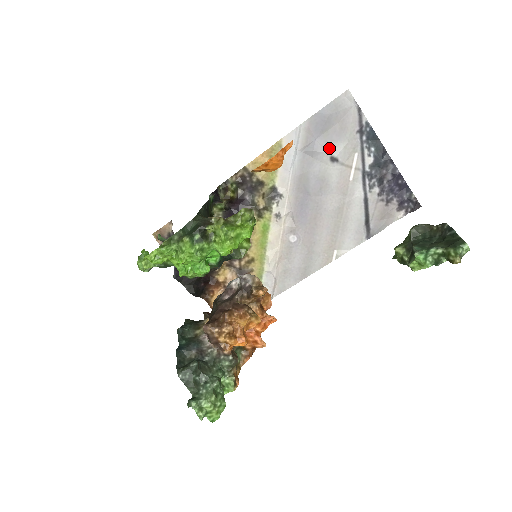
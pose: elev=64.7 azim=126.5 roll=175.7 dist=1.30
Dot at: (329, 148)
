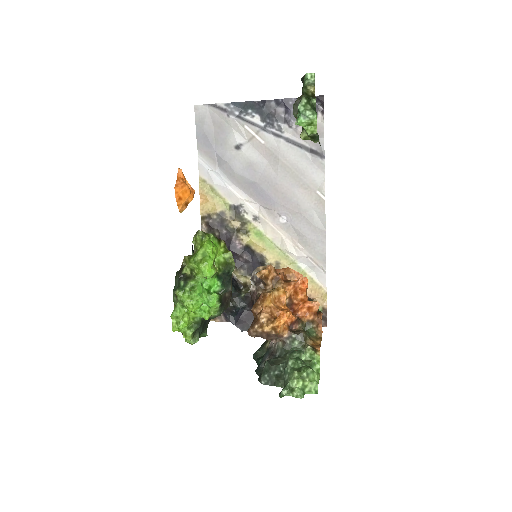
Dot at: (228, 145)
